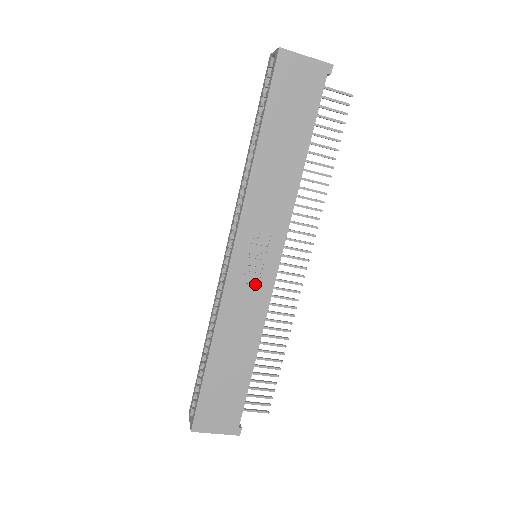
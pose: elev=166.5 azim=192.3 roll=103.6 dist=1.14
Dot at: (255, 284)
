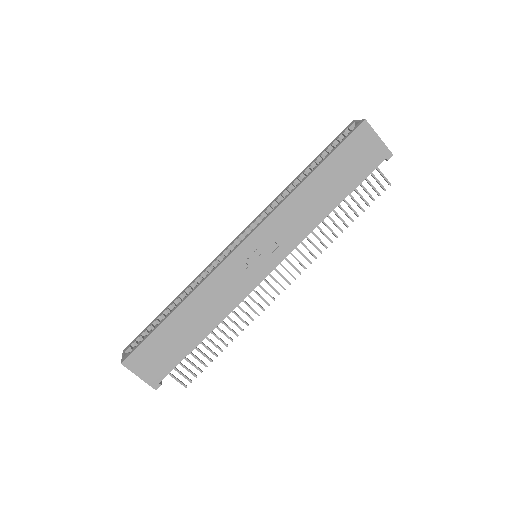
Dot at: (244, 276)
